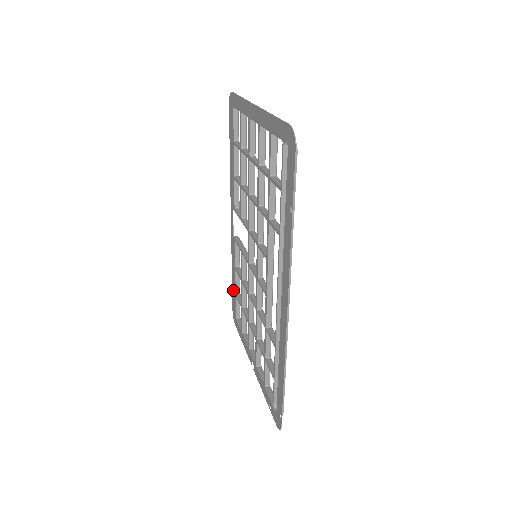
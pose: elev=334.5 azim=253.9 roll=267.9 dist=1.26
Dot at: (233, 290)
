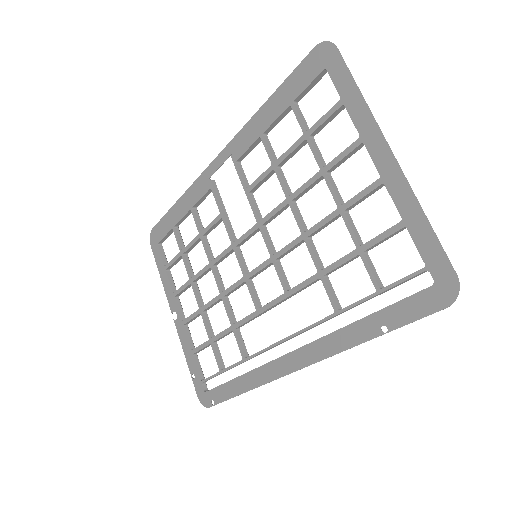
Dot at: (169, 218)
